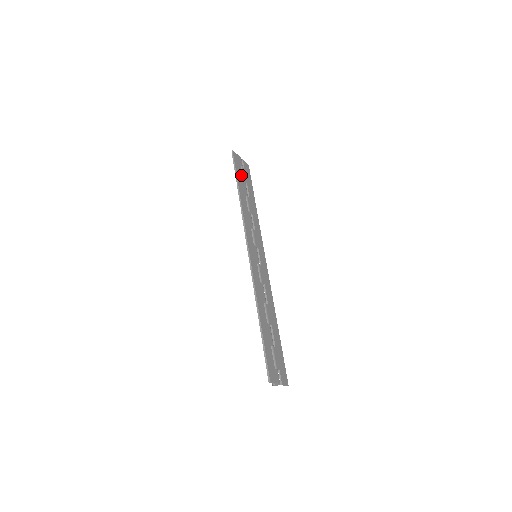
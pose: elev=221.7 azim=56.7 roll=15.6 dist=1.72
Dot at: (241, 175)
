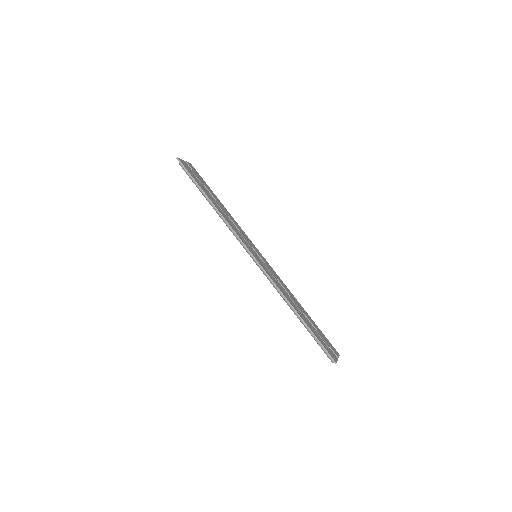
Dot at: (198, 180)
